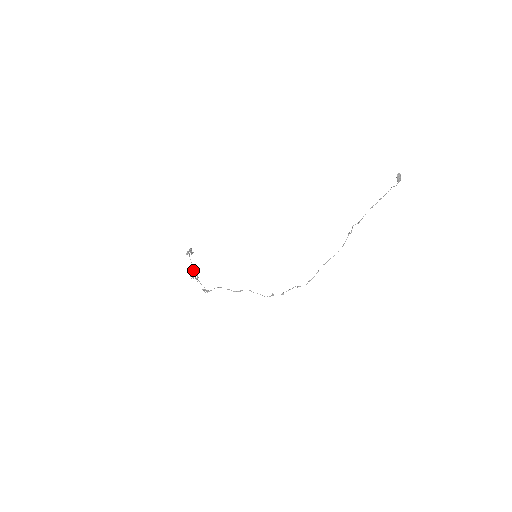
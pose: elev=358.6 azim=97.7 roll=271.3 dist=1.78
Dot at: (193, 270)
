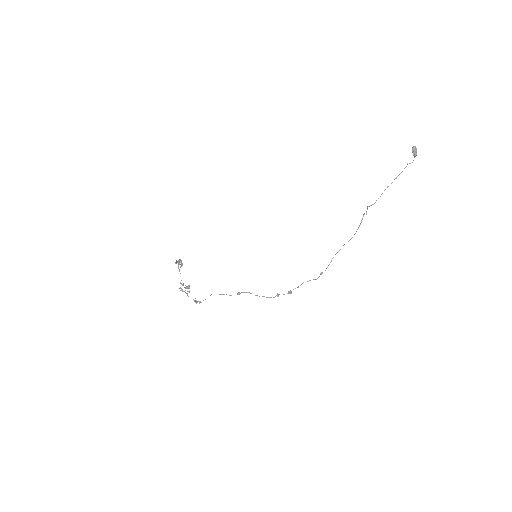
Dot at: occluded
